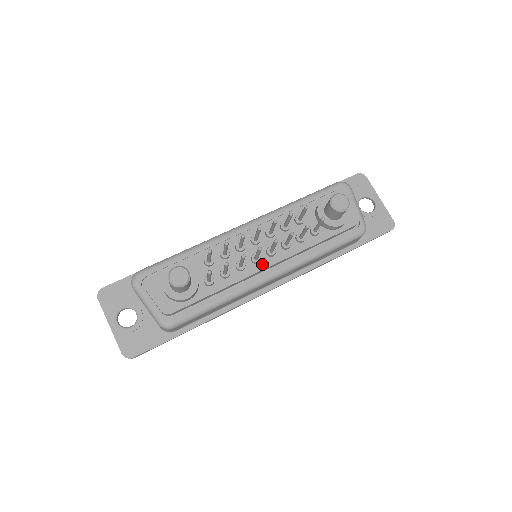
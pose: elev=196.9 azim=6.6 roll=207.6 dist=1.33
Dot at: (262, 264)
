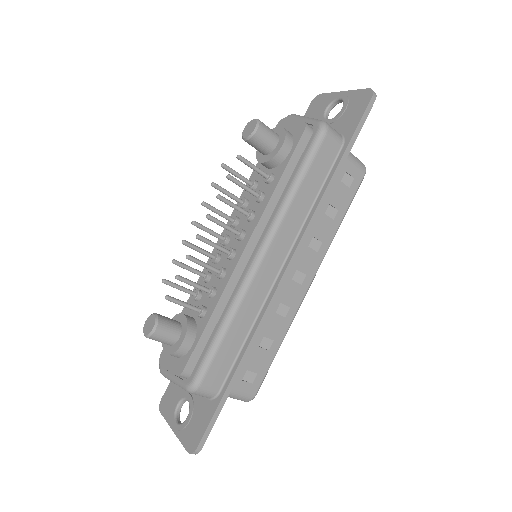
Dot at: (238, 253)
